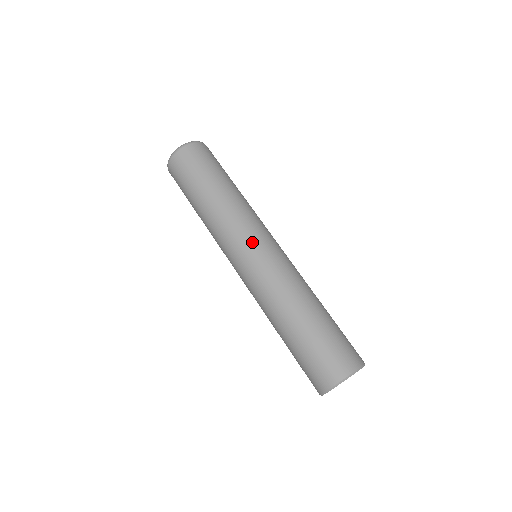
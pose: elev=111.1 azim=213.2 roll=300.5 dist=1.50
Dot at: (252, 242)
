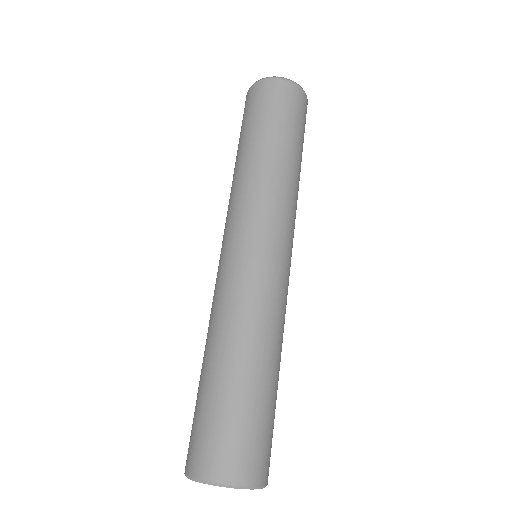
Dot at: (232, 235)
